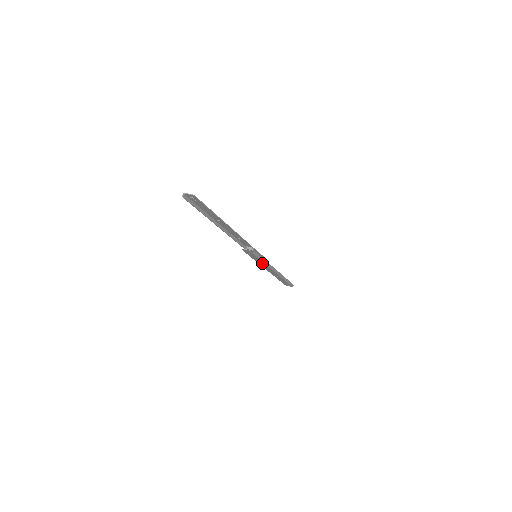
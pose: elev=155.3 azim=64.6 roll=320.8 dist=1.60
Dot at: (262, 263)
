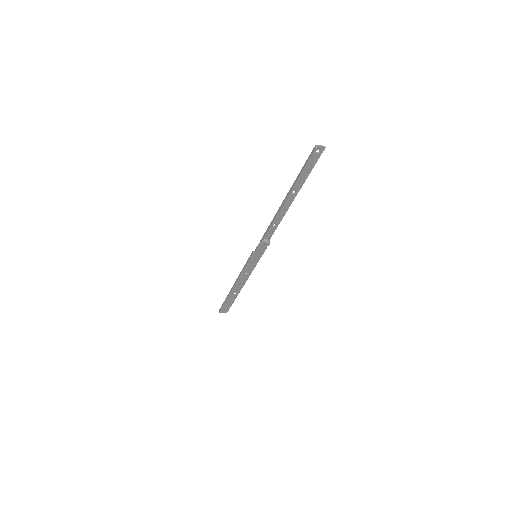
Dot at: (251, 268)
